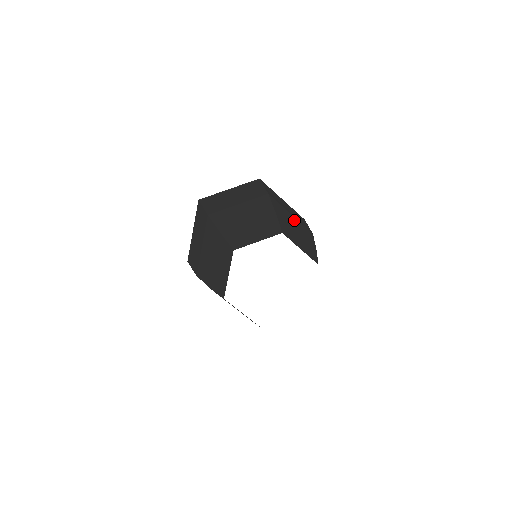
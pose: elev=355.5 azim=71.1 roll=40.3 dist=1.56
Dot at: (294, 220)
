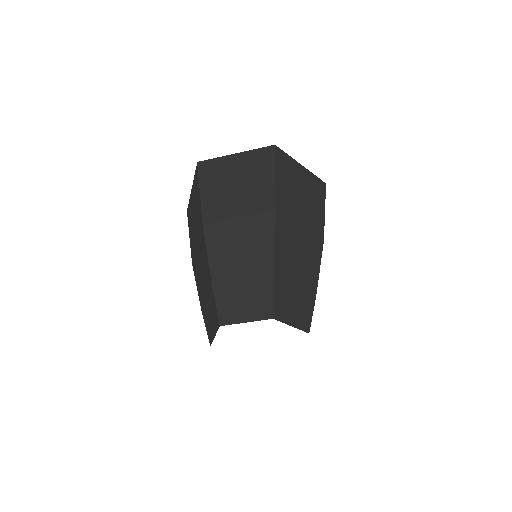
Dot at: (302, 241)
